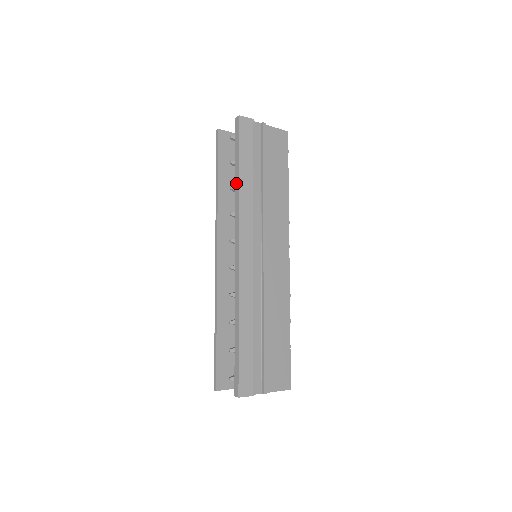
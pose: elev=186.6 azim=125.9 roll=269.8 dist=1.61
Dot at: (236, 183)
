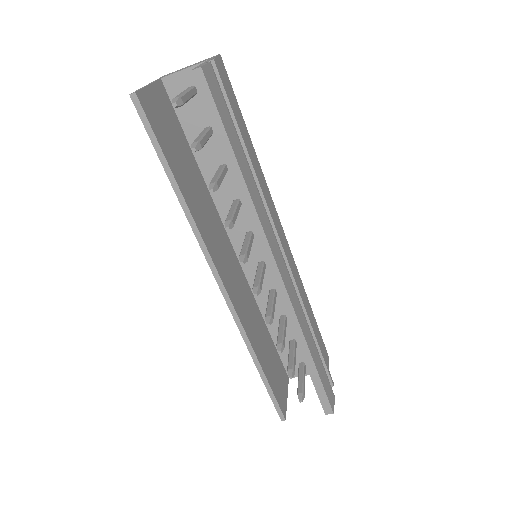
Dot at: (238, 186)
